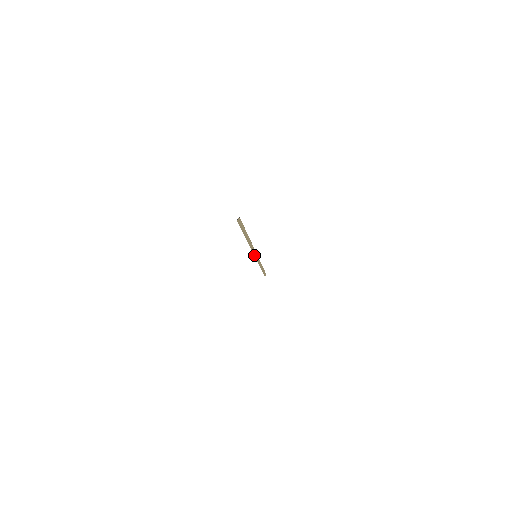
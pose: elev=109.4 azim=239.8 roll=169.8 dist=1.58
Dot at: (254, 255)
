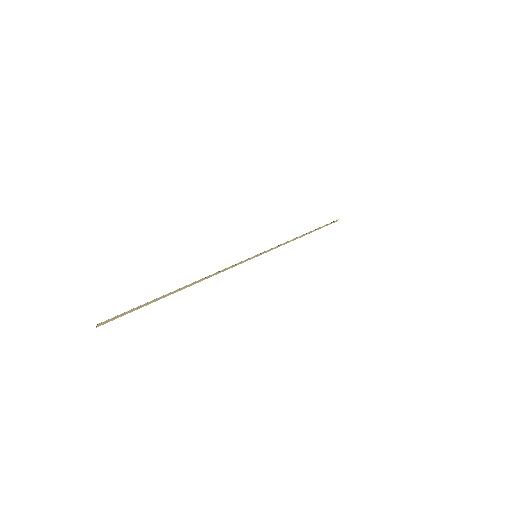
Dot at: (247, 260)
